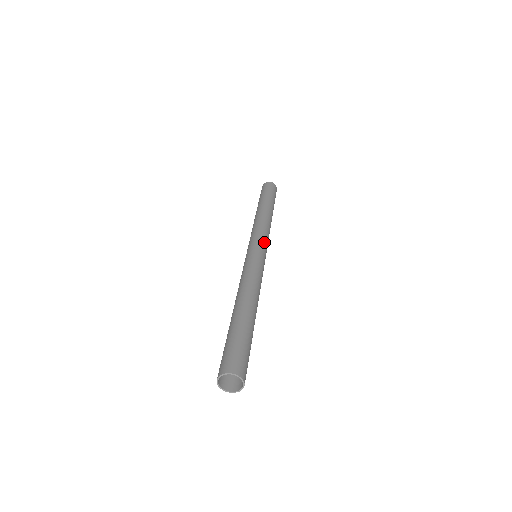
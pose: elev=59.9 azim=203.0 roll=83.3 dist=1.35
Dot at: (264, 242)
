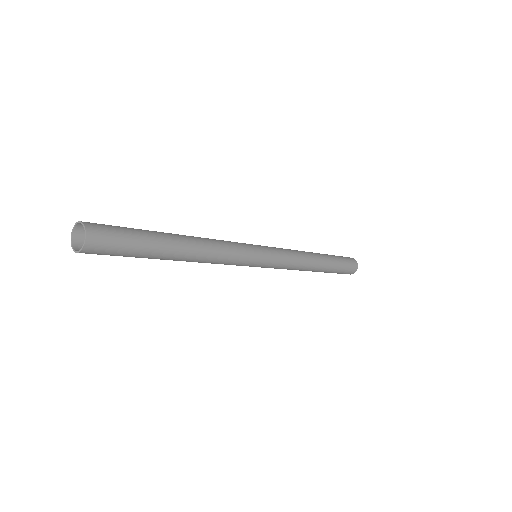
Dot at: (276, 254)
